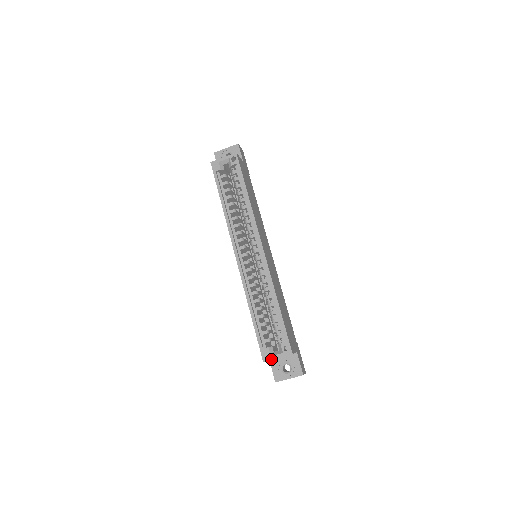
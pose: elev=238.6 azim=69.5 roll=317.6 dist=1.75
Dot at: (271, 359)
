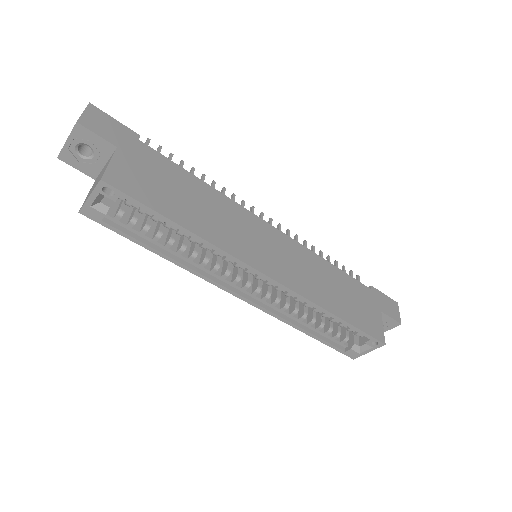
Dot at: occluded
